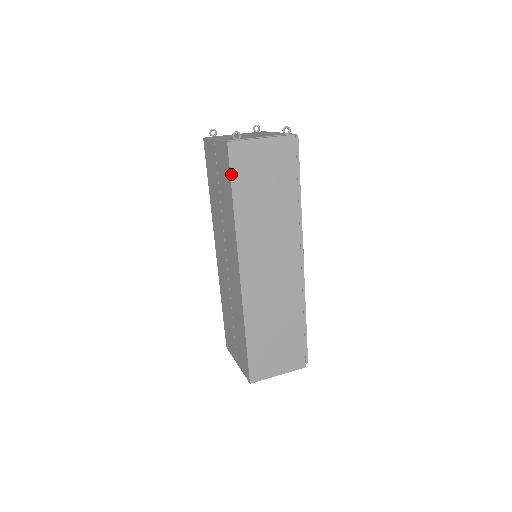
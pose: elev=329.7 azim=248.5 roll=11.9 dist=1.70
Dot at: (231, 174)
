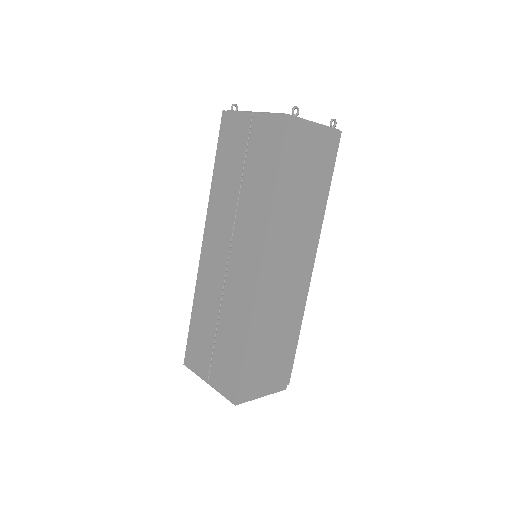
Dot at: (282, 151)
